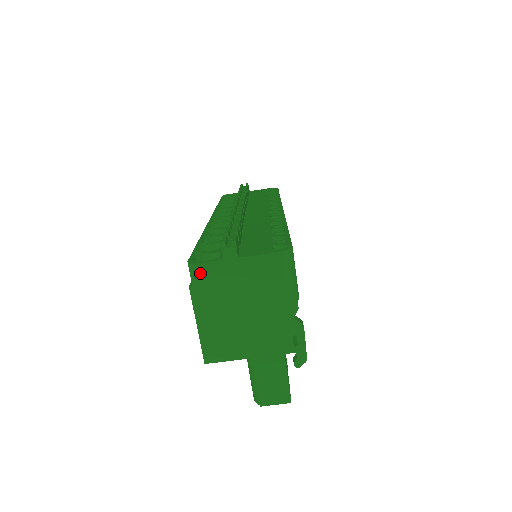
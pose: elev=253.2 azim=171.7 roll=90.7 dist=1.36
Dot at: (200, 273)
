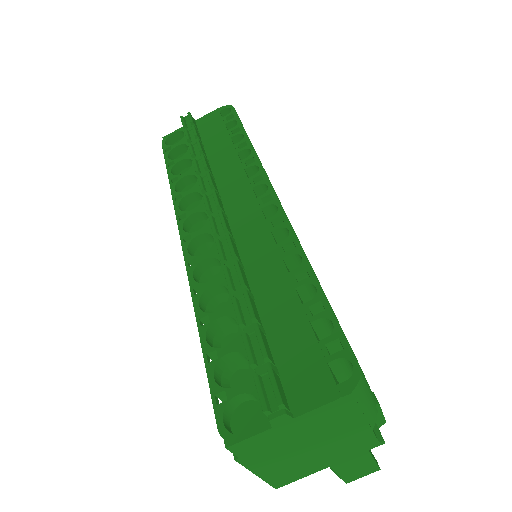
Dot at: (245, 447)
